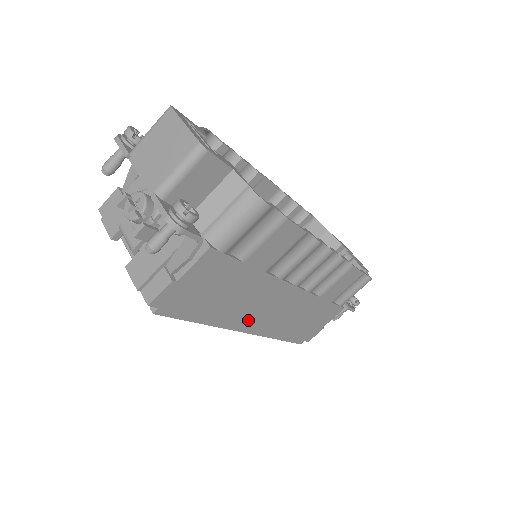
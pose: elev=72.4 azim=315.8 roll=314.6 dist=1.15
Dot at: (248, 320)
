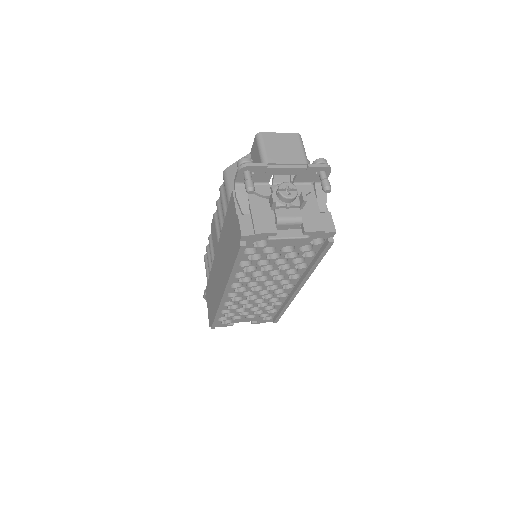
Dot at: occluded
